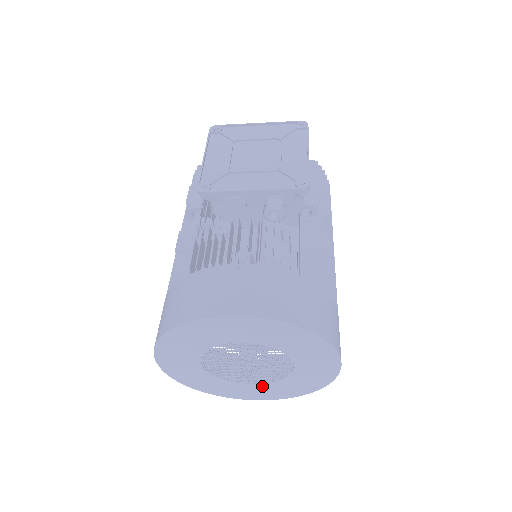
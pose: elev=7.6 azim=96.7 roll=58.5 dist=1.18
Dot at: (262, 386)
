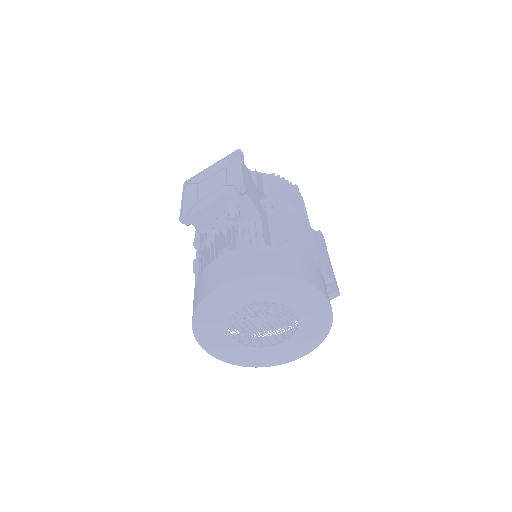
Dot at: (289, 343)
